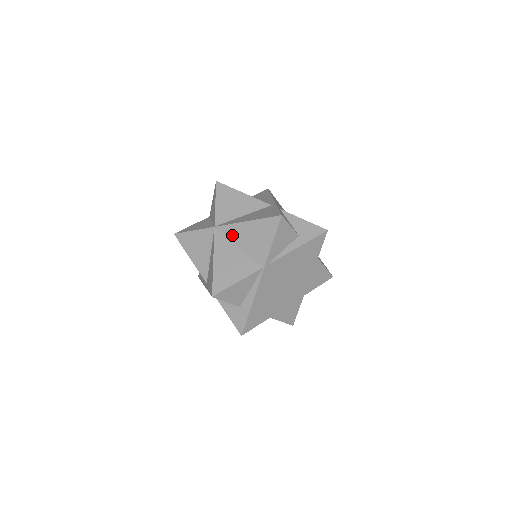
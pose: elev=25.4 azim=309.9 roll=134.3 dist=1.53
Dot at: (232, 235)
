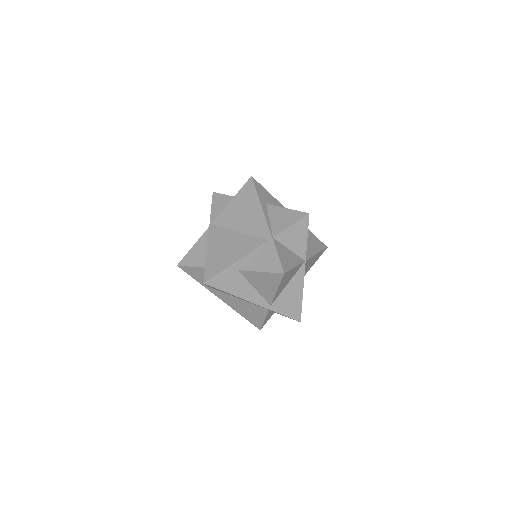
Dot at: occluded
